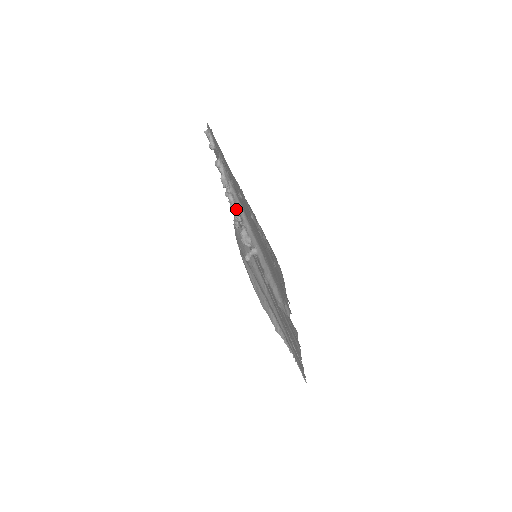
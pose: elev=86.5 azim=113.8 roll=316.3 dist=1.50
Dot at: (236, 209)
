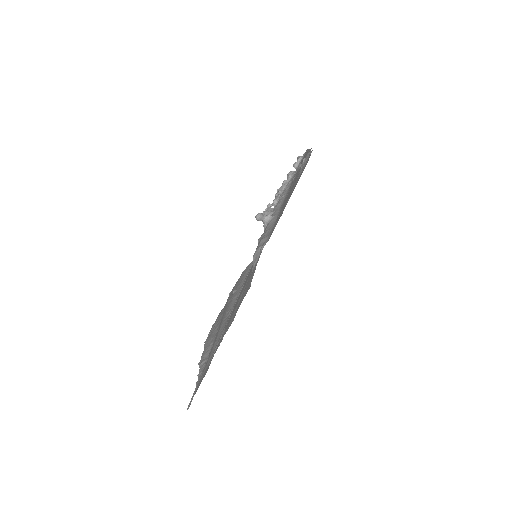
Dot at: occluded
